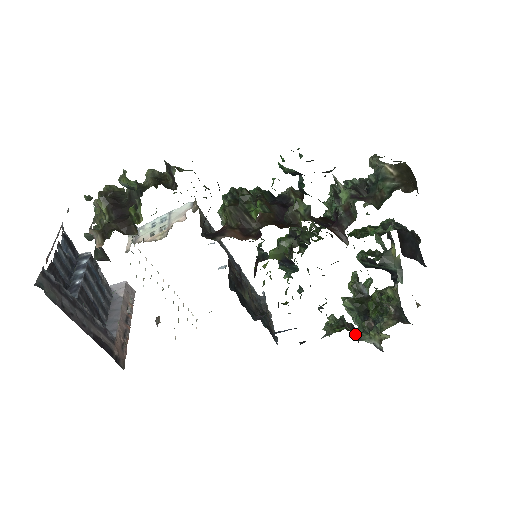
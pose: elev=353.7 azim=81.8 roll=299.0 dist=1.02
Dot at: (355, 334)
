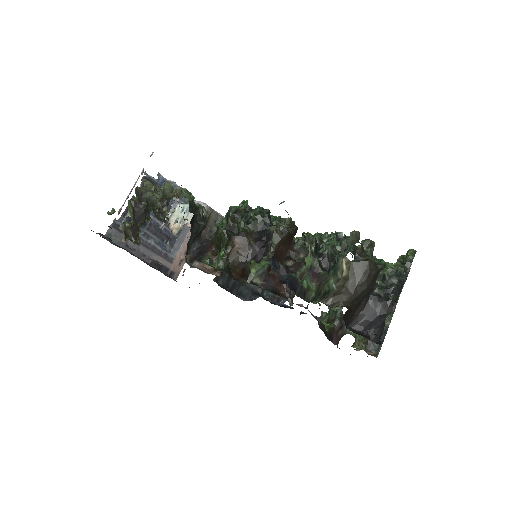
Dot at: (338, 332)
